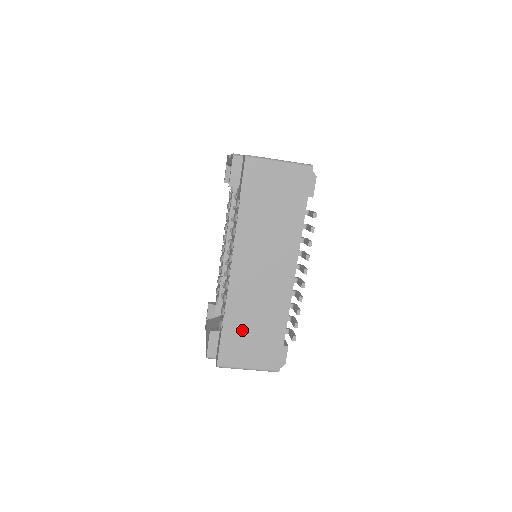
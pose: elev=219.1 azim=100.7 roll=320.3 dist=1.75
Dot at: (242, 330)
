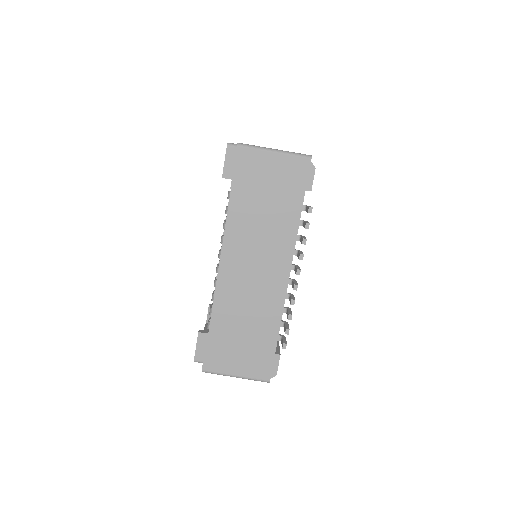
Dot at: (230, 333)
